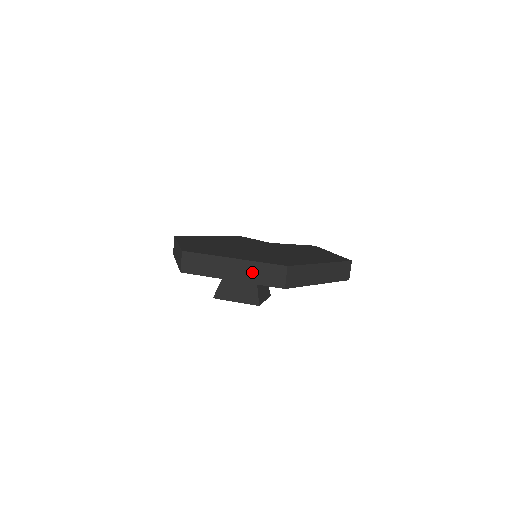
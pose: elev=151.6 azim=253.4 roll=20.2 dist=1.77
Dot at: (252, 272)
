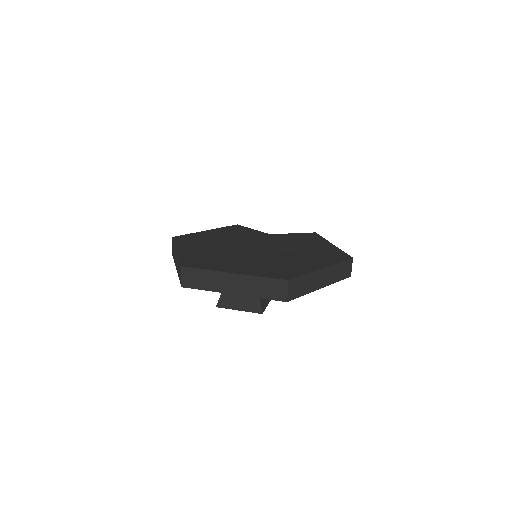
Dot at: (253, 286)
